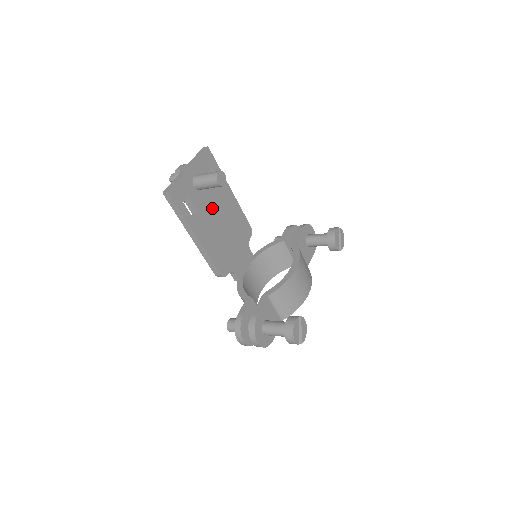
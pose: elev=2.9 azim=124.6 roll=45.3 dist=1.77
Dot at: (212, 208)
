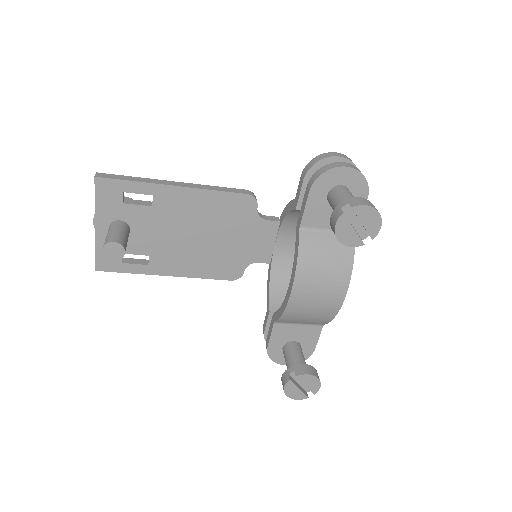
Dot at: (164, 233)
